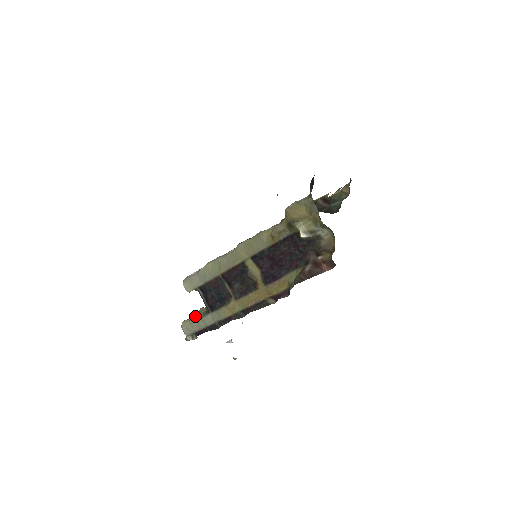
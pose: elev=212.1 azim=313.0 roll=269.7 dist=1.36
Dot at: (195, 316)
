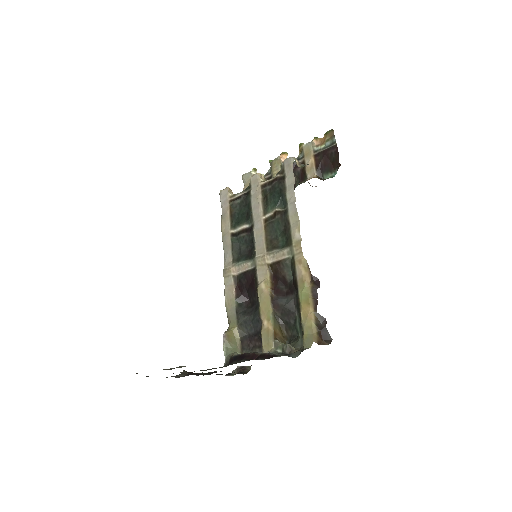
Dot at: occluded
